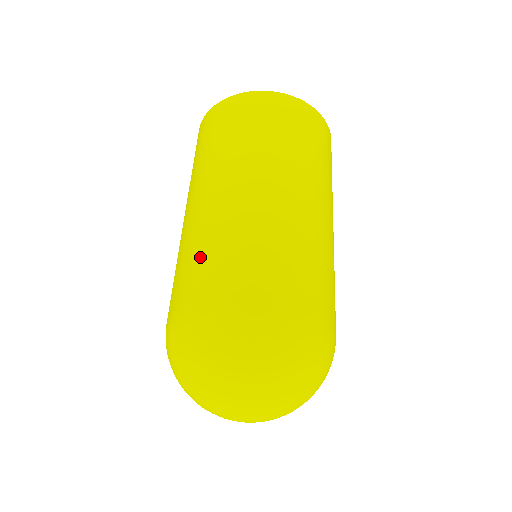
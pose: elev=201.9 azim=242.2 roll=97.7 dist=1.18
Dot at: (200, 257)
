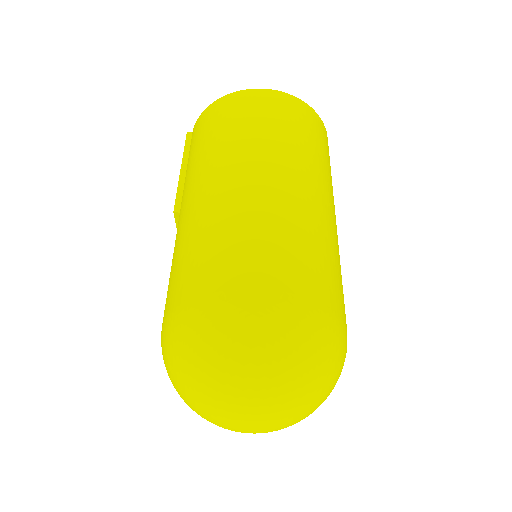
Dot at: (243, 240)
